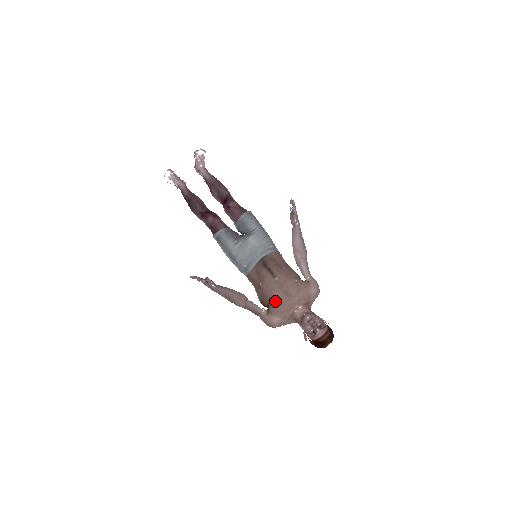
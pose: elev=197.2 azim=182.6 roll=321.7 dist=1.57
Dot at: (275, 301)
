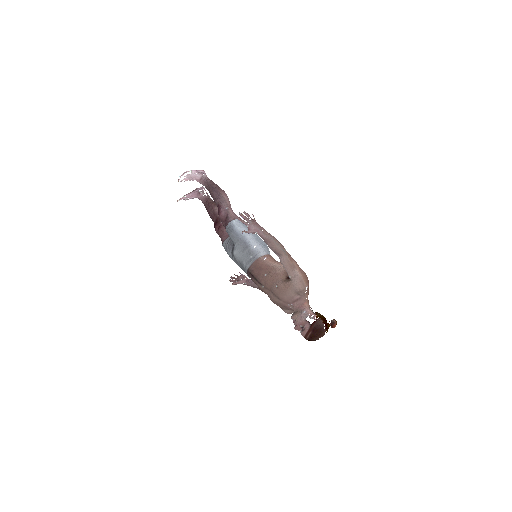
Dot at: occluded
